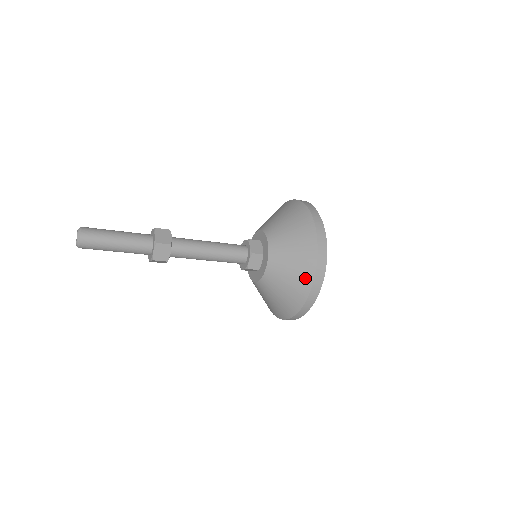
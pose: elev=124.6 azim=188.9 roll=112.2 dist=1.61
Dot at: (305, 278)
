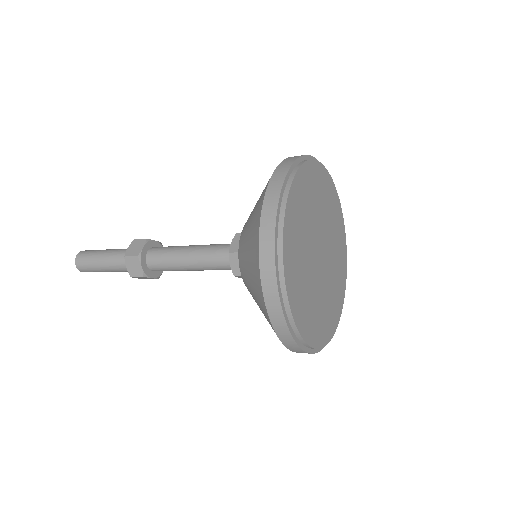
Dot at: (257, 281)
